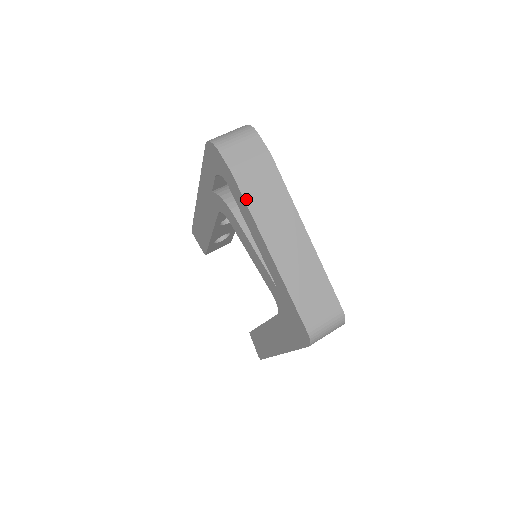
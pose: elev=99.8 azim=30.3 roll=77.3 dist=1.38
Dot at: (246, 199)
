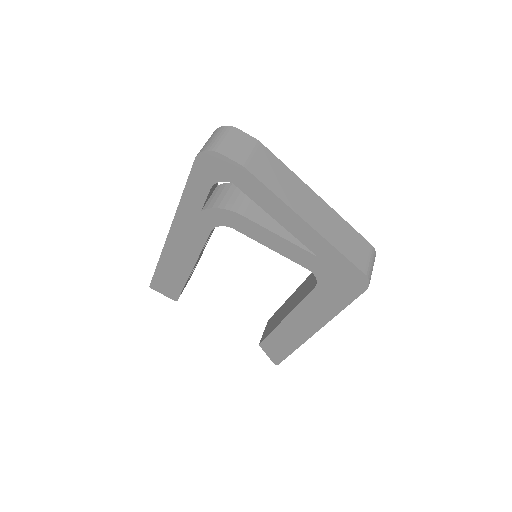
Dot at: (266, 185)
